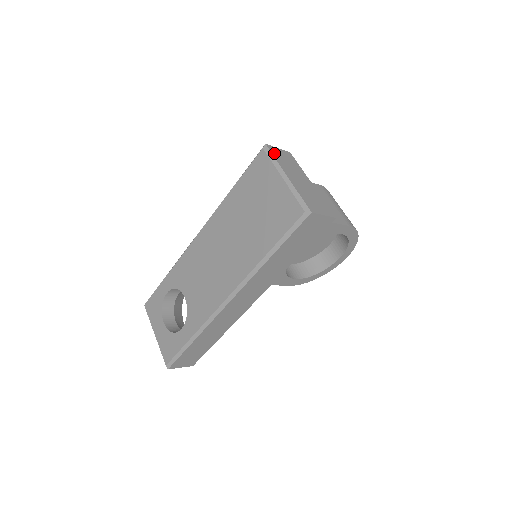
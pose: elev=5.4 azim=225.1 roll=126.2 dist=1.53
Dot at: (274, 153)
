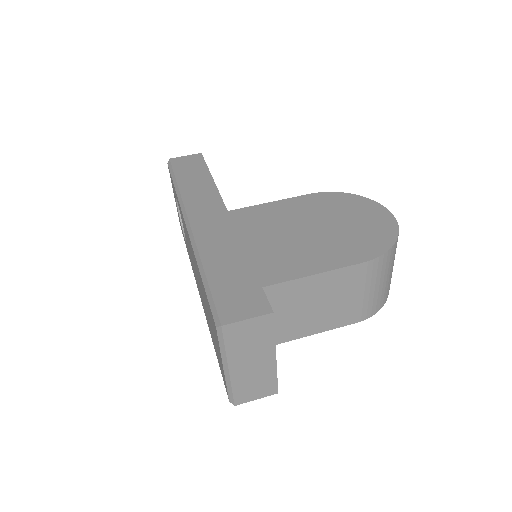
Dot at: (229, 337)
